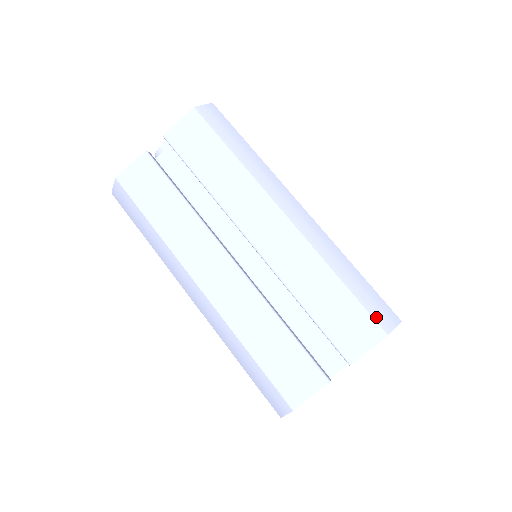
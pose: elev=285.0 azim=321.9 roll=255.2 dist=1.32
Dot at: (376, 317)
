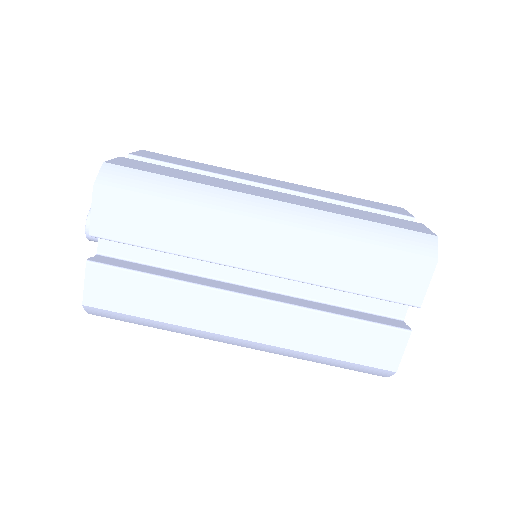
Dot at: (416, 254)
